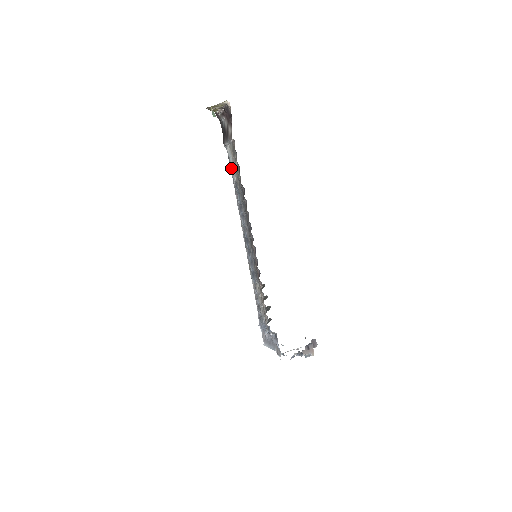
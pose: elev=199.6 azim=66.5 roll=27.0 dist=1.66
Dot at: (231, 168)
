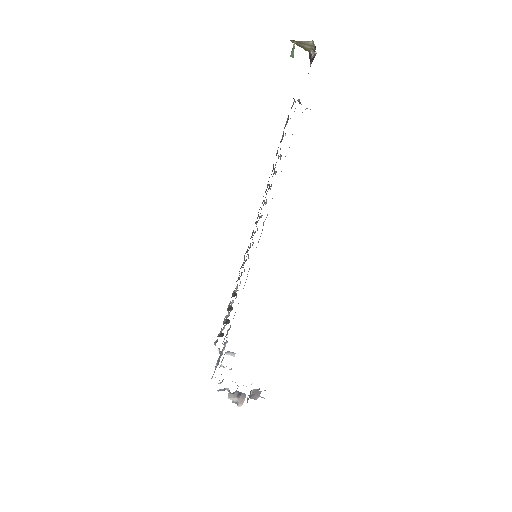
Dot at: occluded
